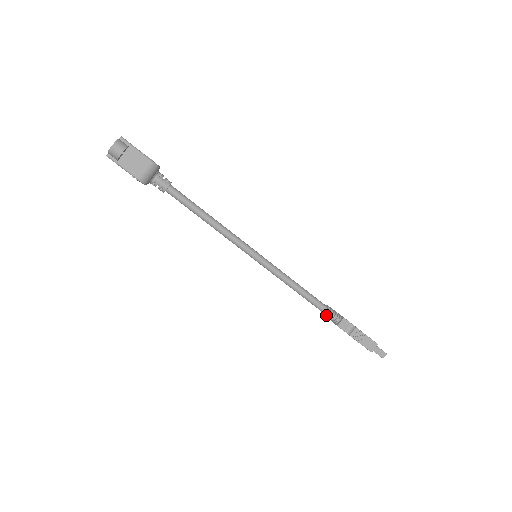
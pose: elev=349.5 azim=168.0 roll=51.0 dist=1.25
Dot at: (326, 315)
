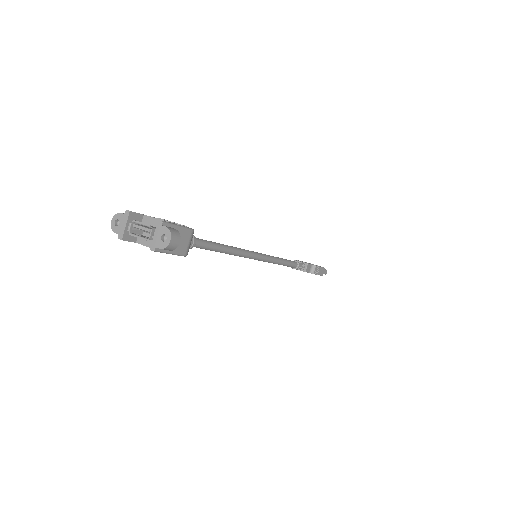
Dot at: (297, 269)
